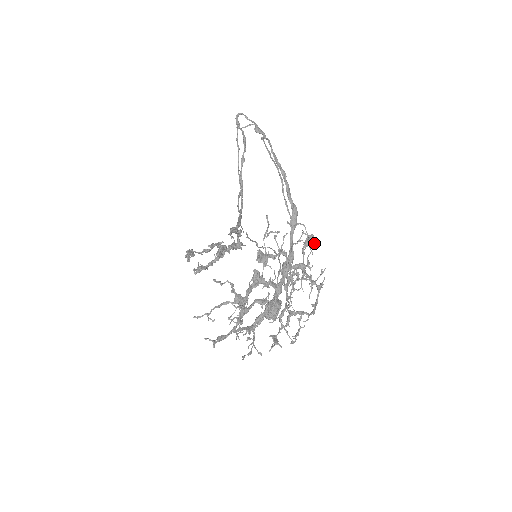
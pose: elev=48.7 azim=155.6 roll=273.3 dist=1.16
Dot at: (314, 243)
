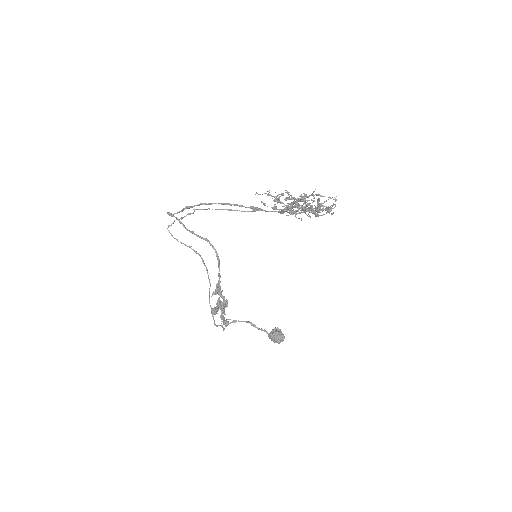
Dot at: occluded
